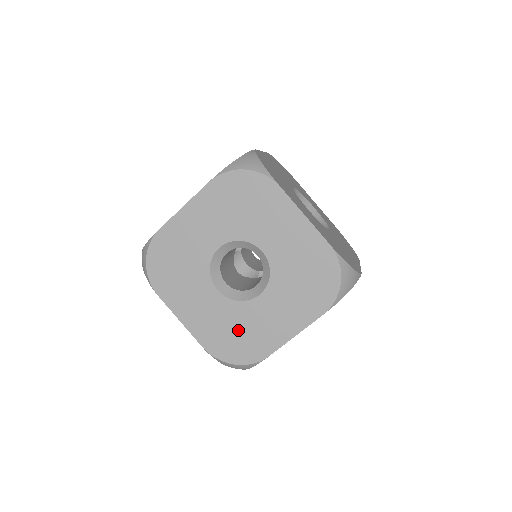
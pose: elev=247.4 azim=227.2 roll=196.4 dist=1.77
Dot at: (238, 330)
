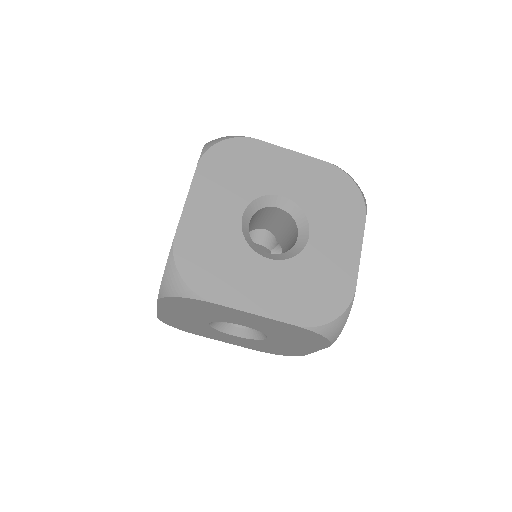
Dot at: (269, 347)
